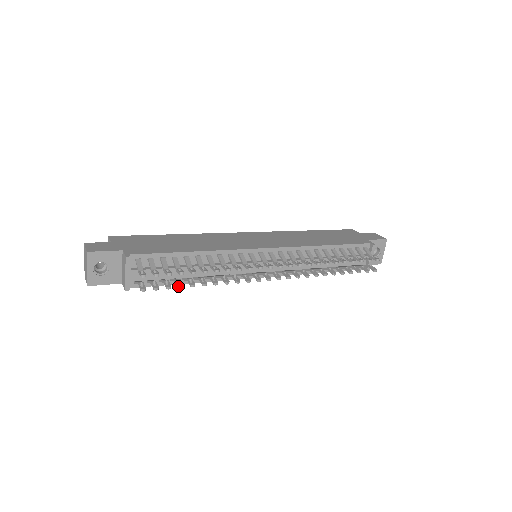
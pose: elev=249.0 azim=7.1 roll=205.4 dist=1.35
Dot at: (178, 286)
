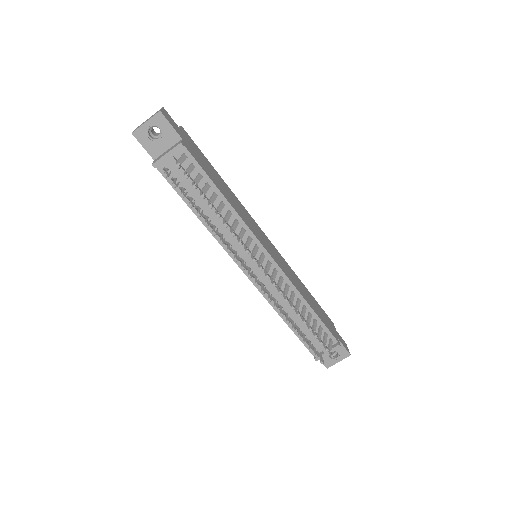
Dot at: (190, 202)
